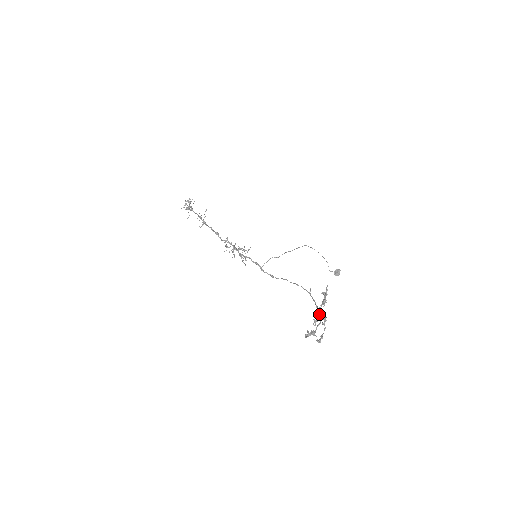
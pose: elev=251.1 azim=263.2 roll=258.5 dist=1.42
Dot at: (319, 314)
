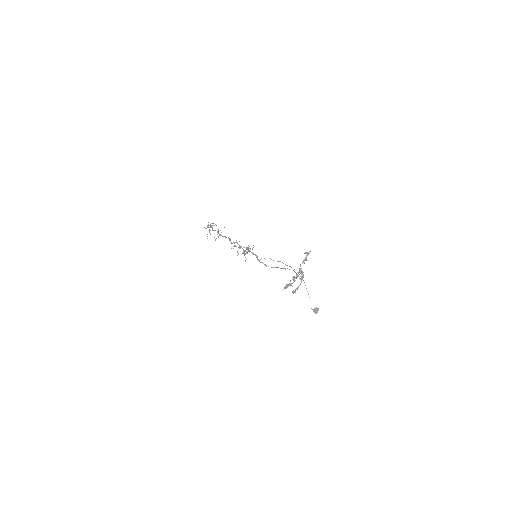
Dot at: (299, 269)
